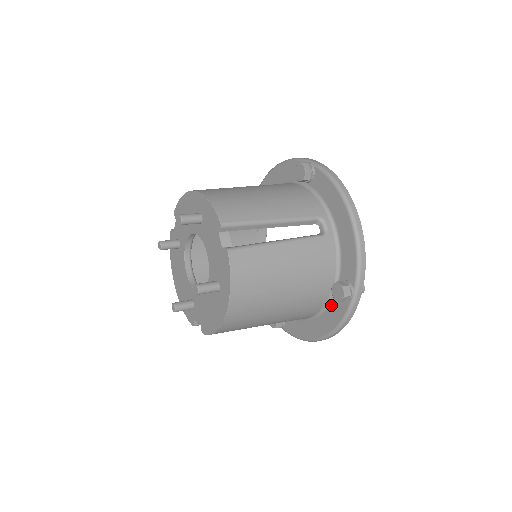
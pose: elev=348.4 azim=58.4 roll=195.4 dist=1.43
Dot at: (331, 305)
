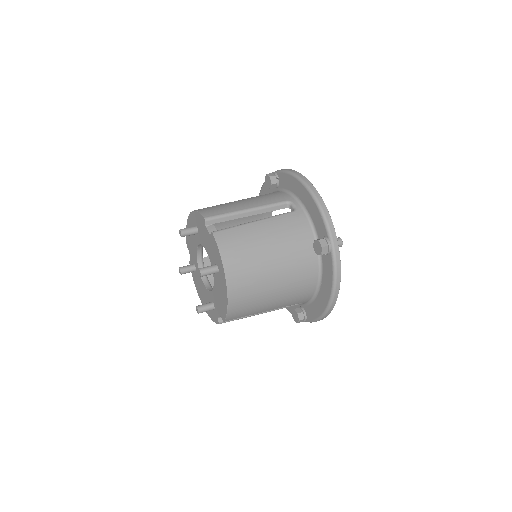
Dot at: (323, 267)
